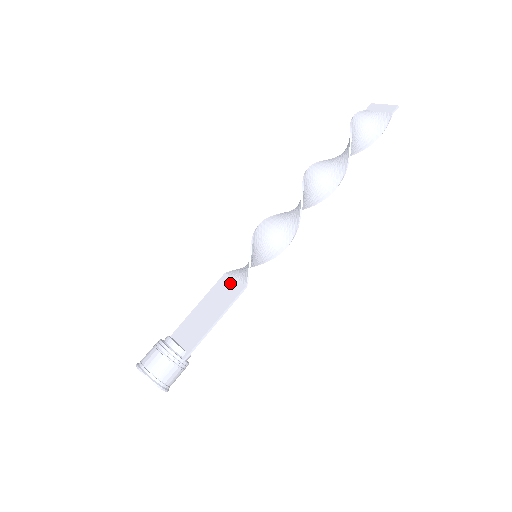
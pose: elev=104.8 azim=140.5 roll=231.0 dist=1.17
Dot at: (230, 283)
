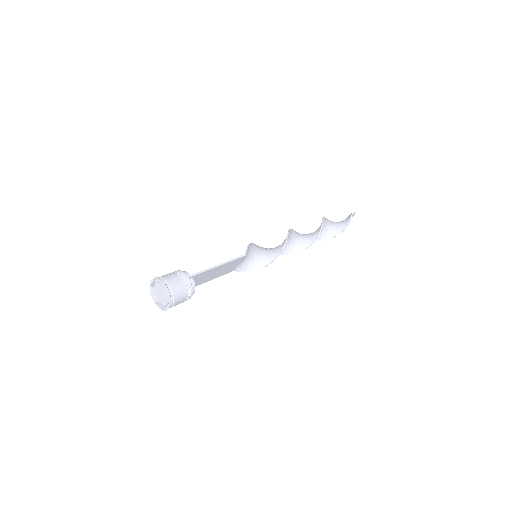
Dot at: (234, 264)
